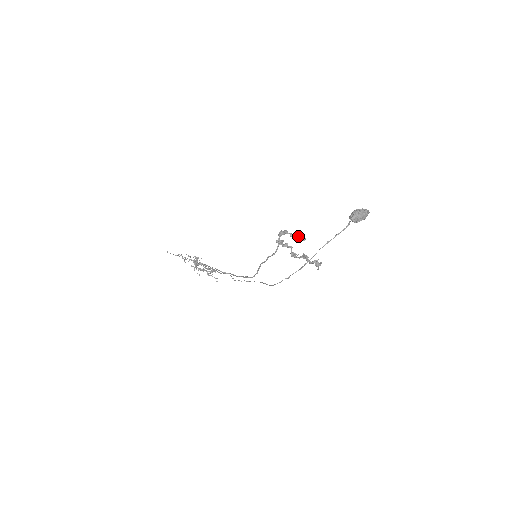
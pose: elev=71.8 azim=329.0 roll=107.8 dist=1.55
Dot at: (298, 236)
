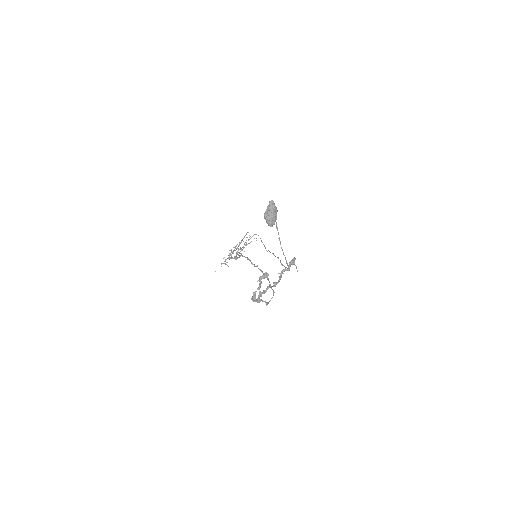
Dot at: occluded
